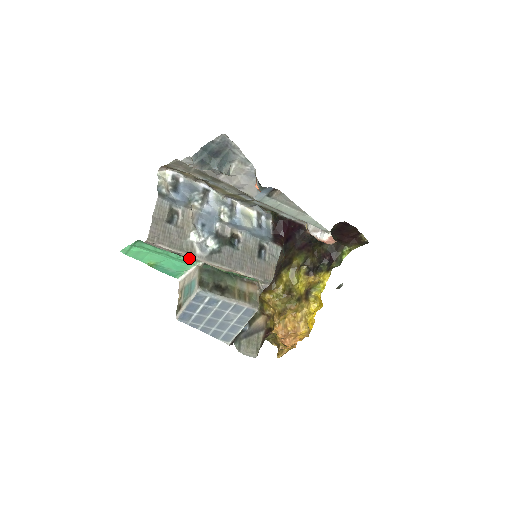
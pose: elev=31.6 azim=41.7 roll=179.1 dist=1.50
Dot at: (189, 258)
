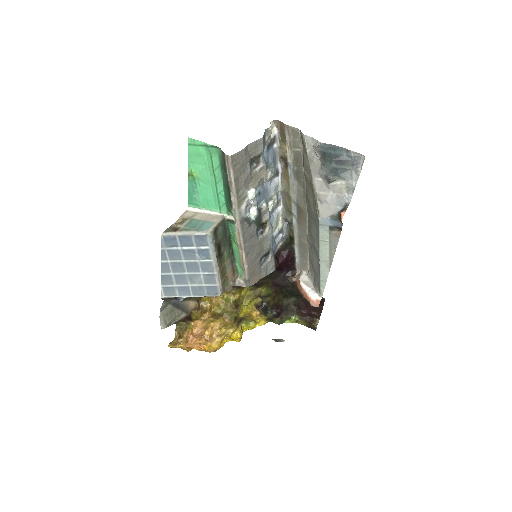
Dot at: (231, 204)
